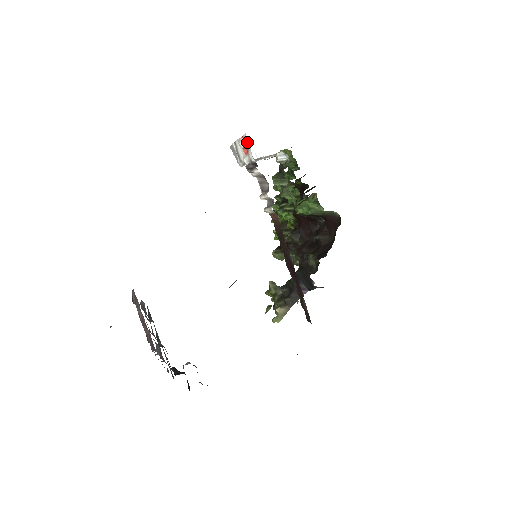
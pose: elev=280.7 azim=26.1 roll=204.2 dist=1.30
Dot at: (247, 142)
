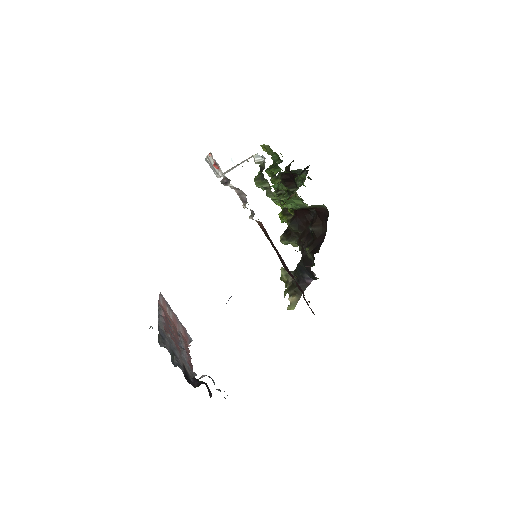
Dot at: (214, 160)
